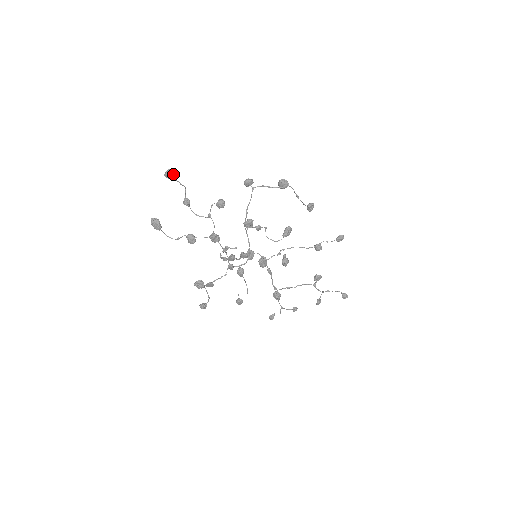
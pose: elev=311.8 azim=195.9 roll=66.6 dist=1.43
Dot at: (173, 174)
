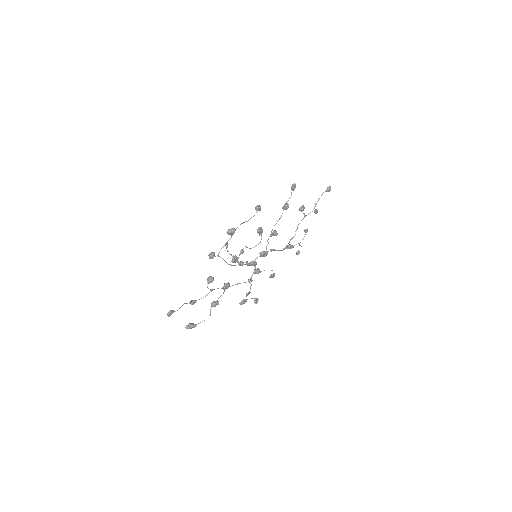
Dot at: (172, 312)
